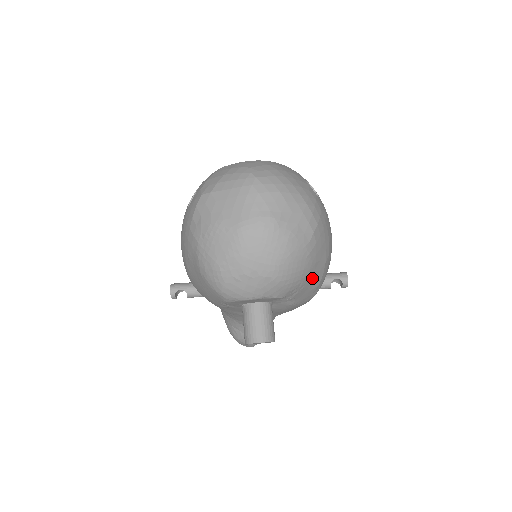
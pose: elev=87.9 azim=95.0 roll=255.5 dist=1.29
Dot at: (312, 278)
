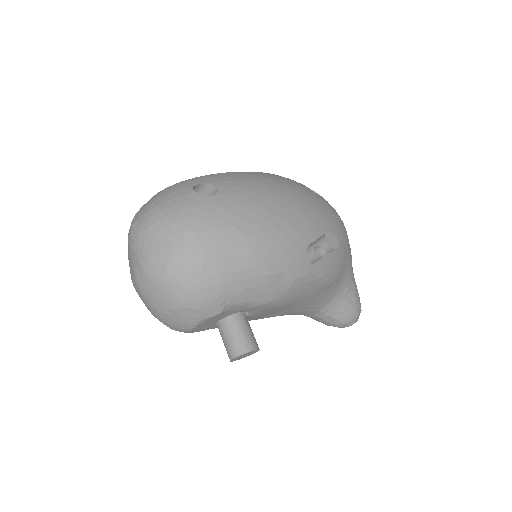
Dot at: (243, 278)
